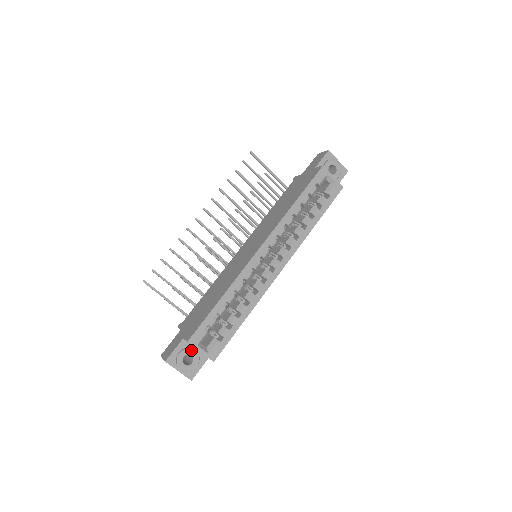
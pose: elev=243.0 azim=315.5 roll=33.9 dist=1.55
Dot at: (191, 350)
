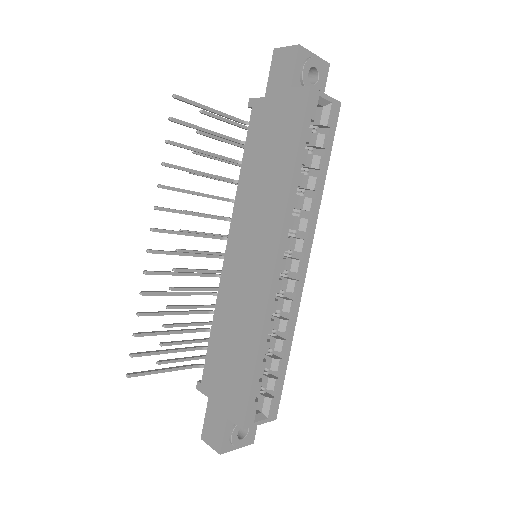
Dot at: occluded
